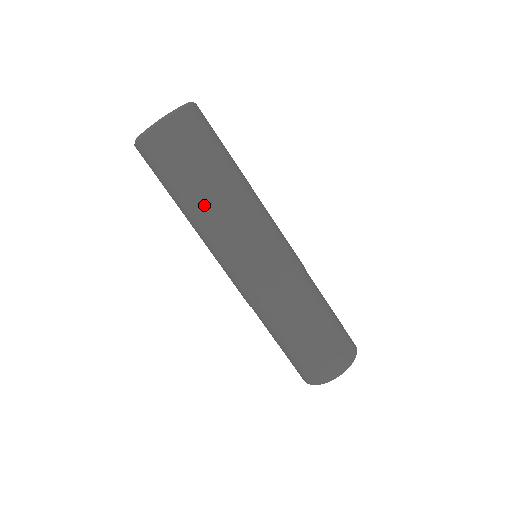
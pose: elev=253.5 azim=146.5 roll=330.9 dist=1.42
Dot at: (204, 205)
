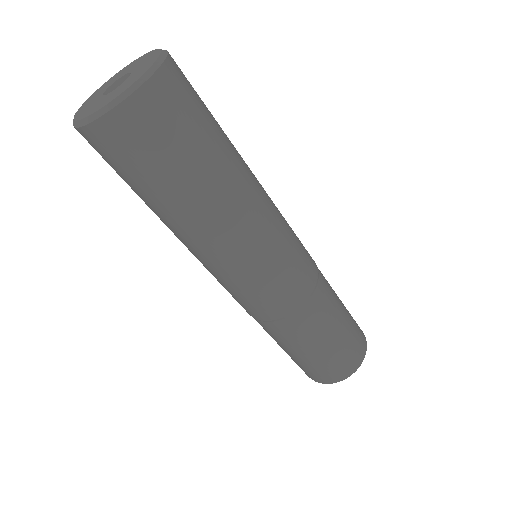
Dot at: (171, 224)
